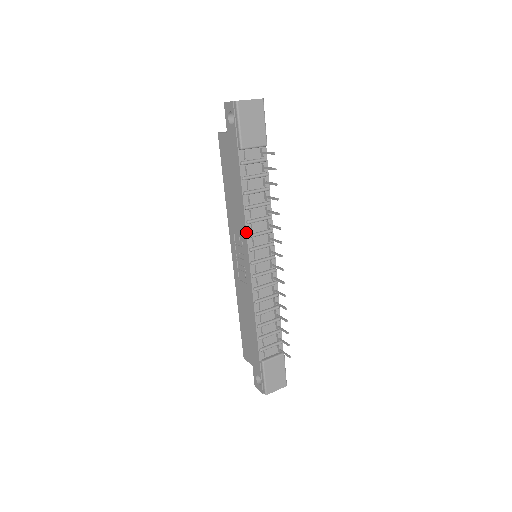
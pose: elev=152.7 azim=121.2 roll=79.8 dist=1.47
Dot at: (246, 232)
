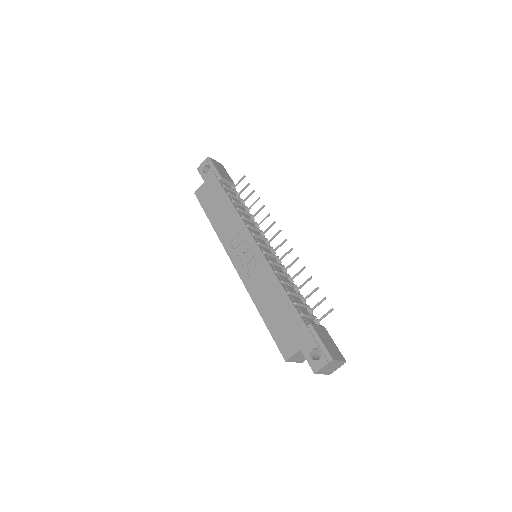
Dot at: (244, 223)
